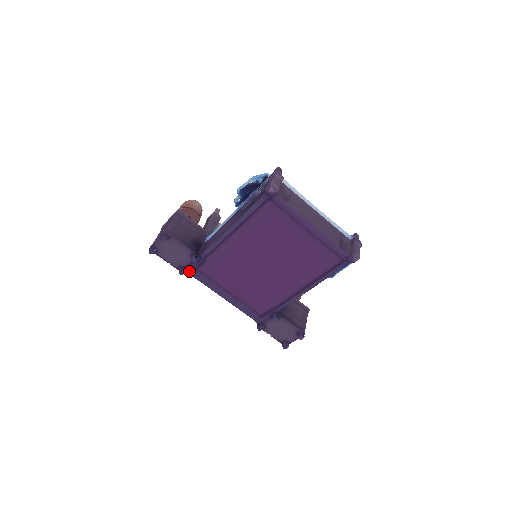
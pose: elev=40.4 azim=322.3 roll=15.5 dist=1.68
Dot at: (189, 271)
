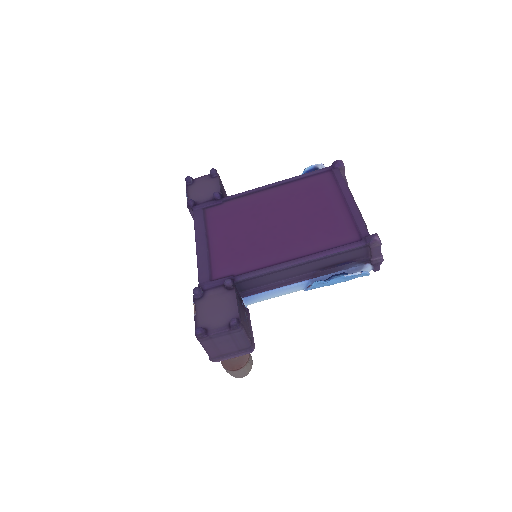
Dot at: (197, 207)
